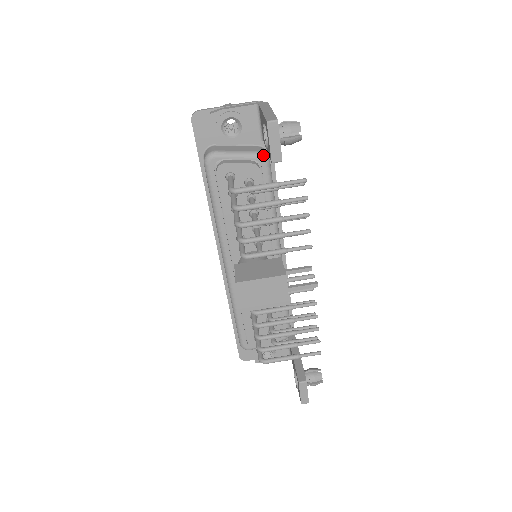
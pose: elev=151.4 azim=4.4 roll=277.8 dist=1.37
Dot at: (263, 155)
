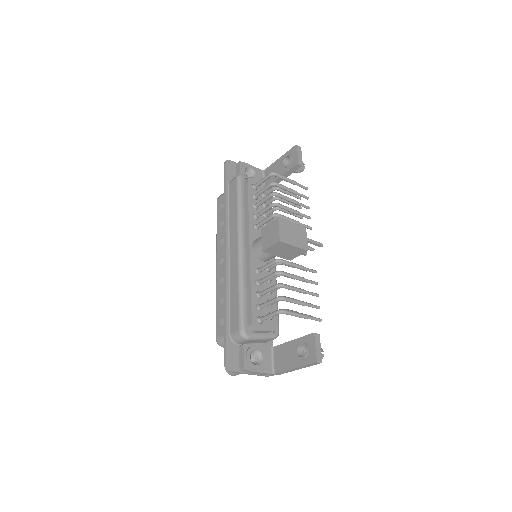
Dot at: occluded
